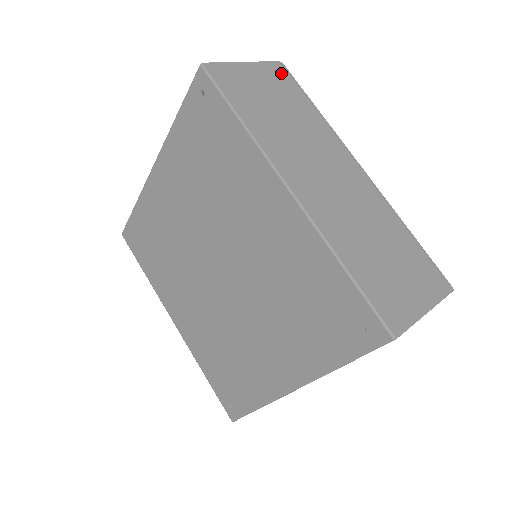
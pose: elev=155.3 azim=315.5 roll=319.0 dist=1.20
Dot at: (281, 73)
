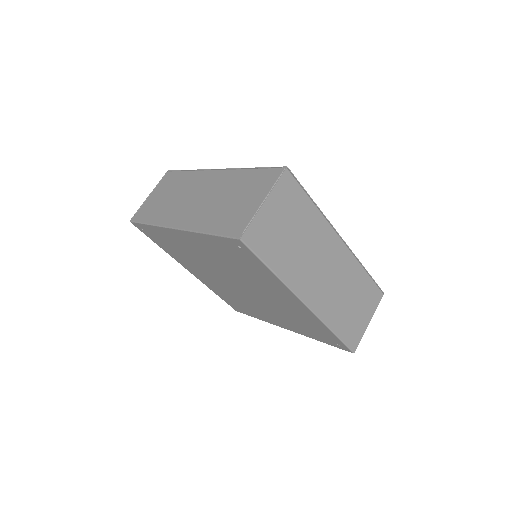
Dot at: (289, 185)
